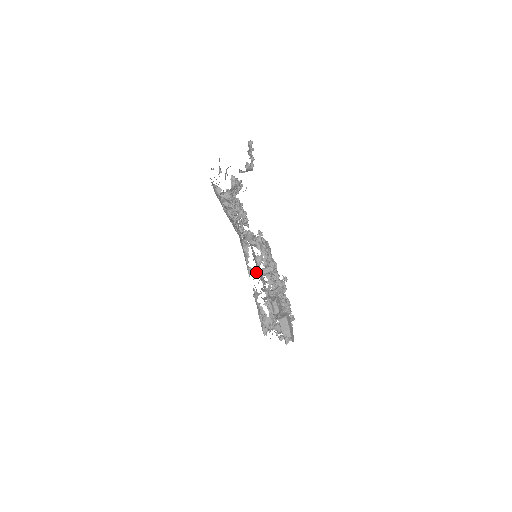
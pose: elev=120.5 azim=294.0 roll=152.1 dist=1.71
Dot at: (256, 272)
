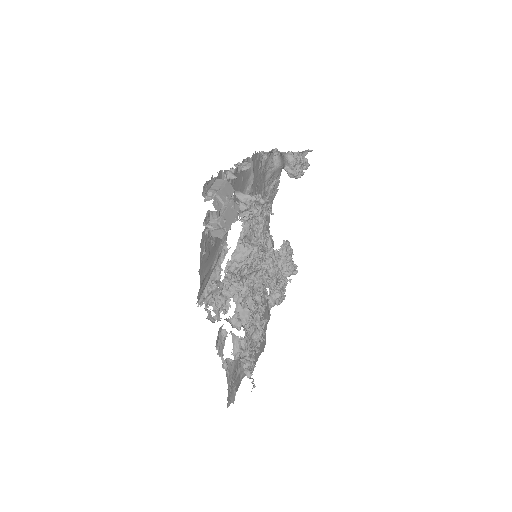
Dot at: (237, 191)
